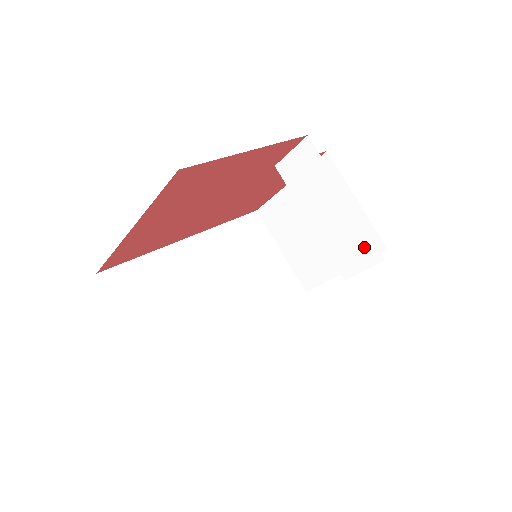
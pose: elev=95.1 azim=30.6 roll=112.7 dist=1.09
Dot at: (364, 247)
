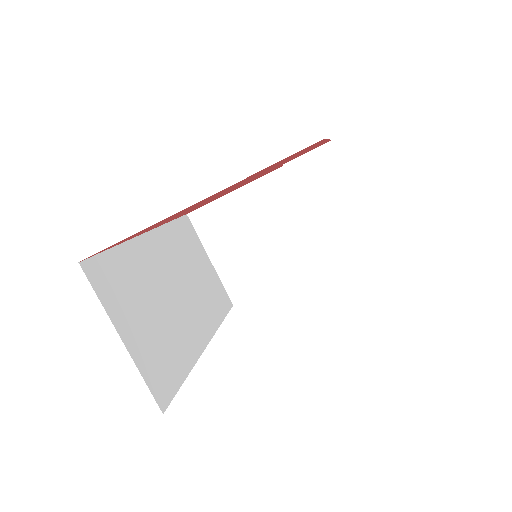
Dot at: (369, 252)
